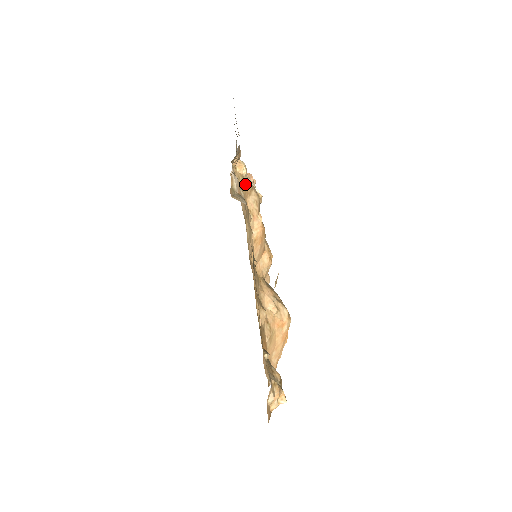
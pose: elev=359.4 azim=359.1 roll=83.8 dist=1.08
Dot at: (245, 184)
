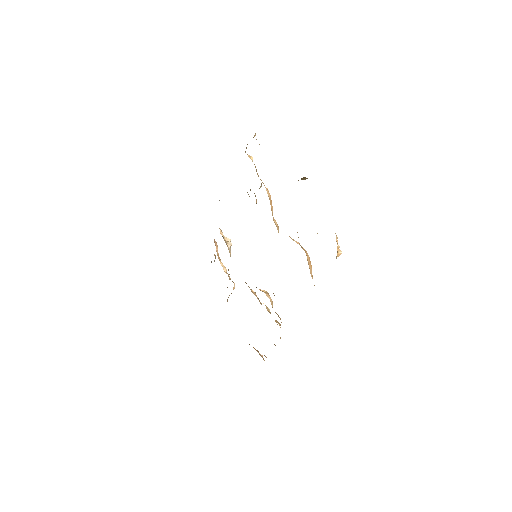
Dot at: occluded
